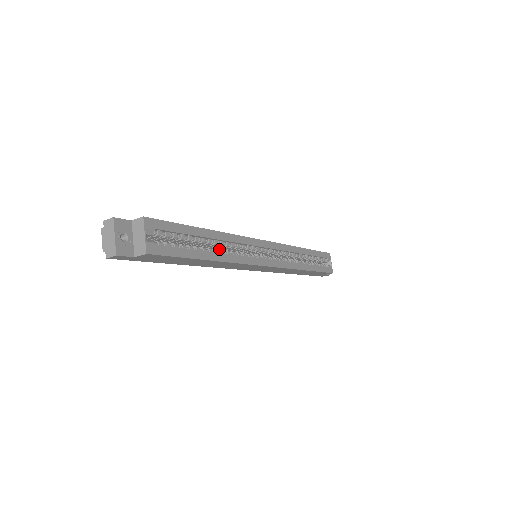
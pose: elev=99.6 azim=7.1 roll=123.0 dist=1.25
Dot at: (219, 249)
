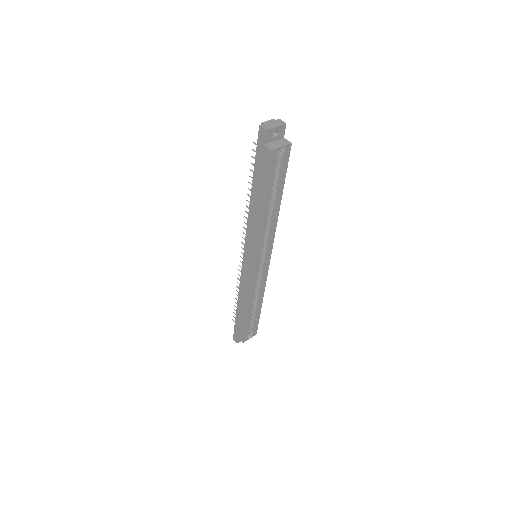
Dot at: occluded
